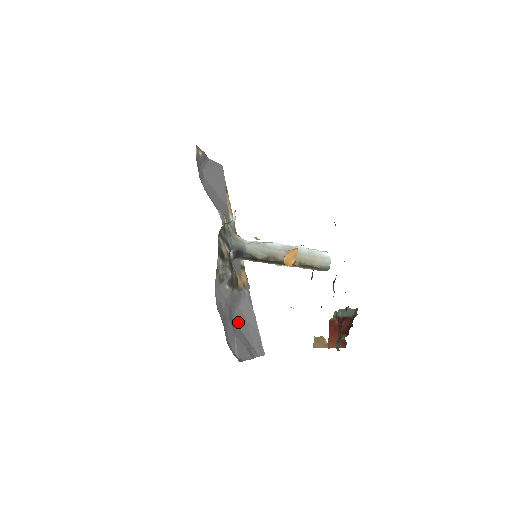
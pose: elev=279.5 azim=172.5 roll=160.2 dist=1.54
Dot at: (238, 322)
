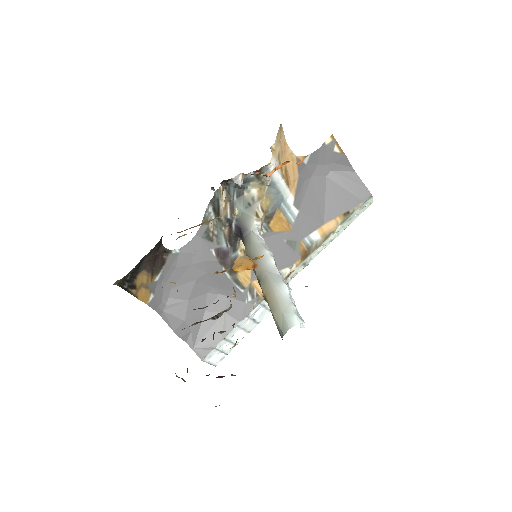
Dot at: (211, 304)
